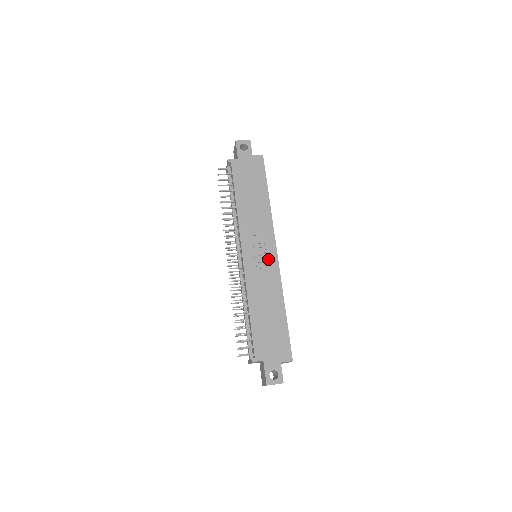
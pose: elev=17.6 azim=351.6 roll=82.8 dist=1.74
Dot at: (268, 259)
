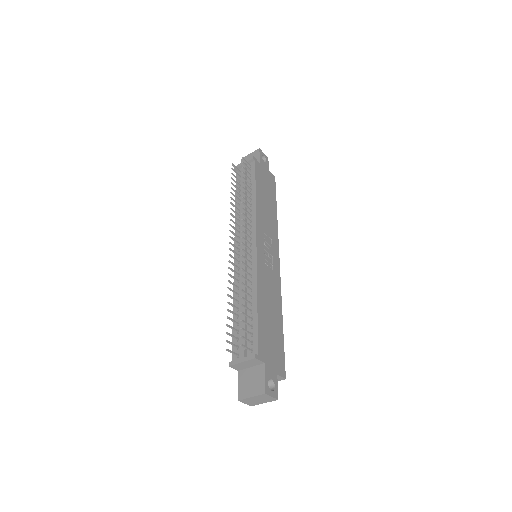
Dot at: (274, 263)
